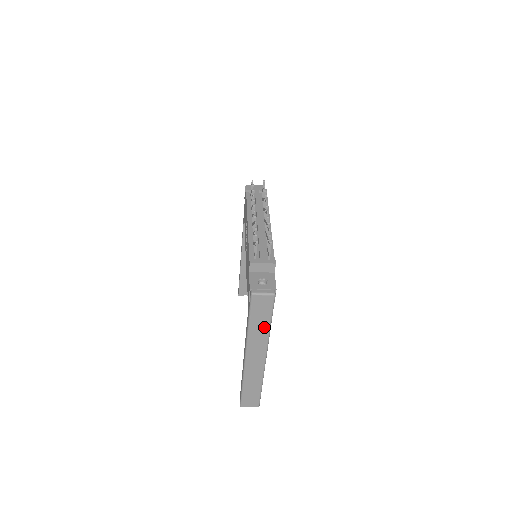
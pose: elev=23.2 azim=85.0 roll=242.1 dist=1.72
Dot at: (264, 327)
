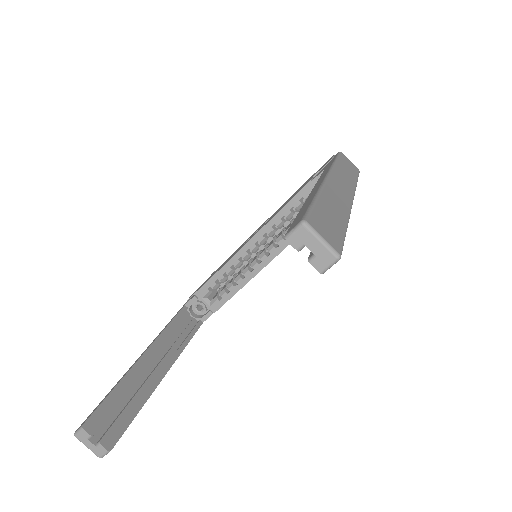
Dot at: (351, 177)
